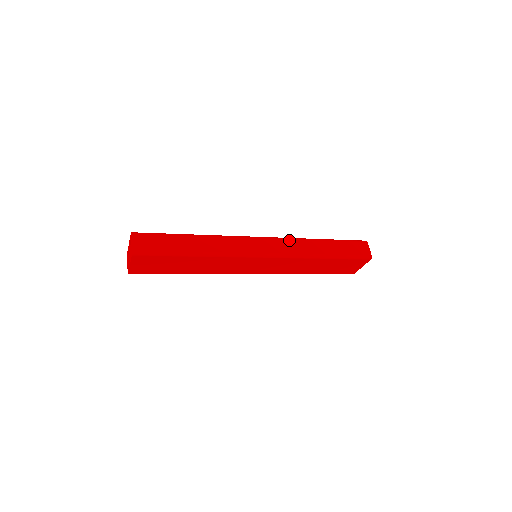
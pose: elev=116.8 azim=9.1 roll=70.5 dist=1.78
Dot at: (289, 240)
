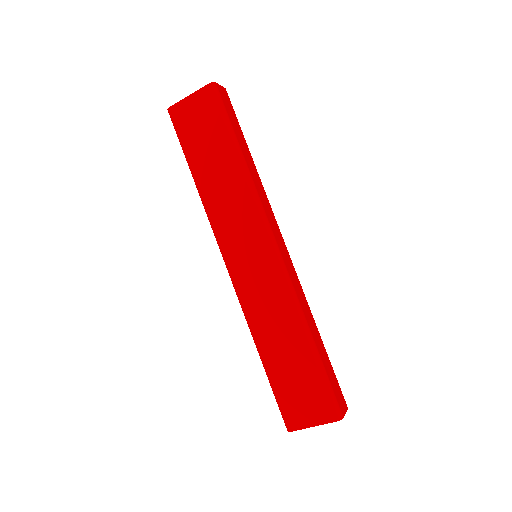
Dot at: occluded
